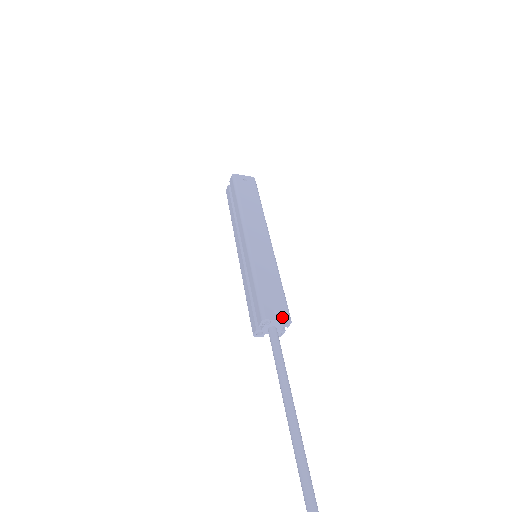
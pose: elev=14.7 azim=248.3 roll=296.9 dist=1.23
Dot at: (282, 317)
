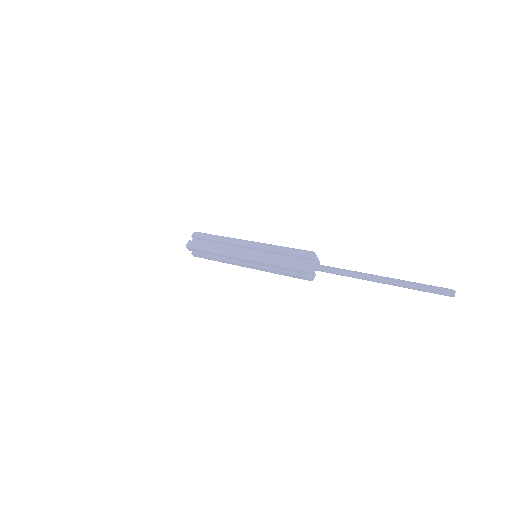
Dot at: (316, 259)
